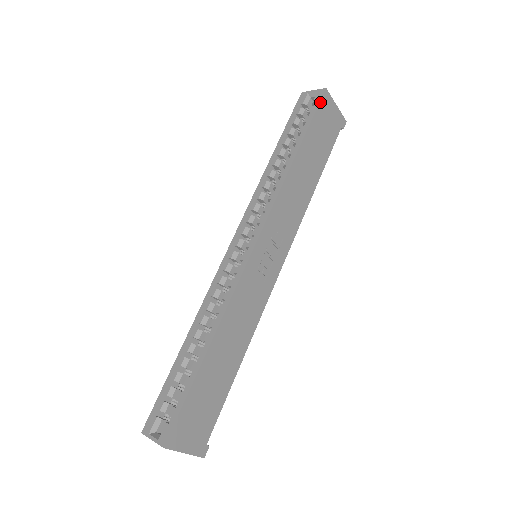
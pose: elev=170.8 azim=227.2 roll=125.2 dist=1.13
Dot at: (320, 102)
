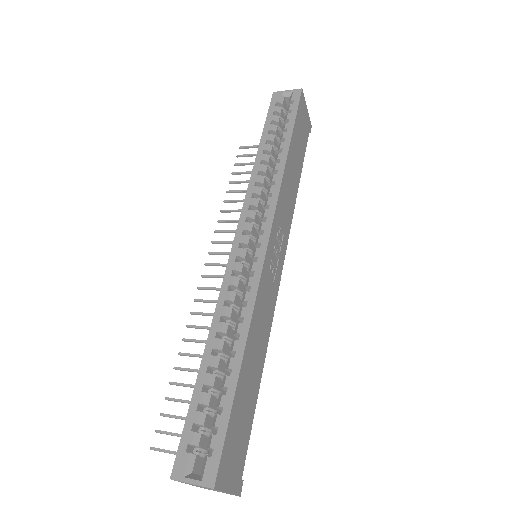
Dot at: (299, 101)
